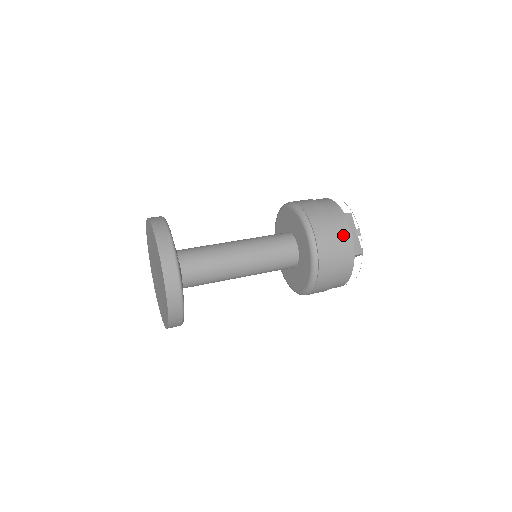
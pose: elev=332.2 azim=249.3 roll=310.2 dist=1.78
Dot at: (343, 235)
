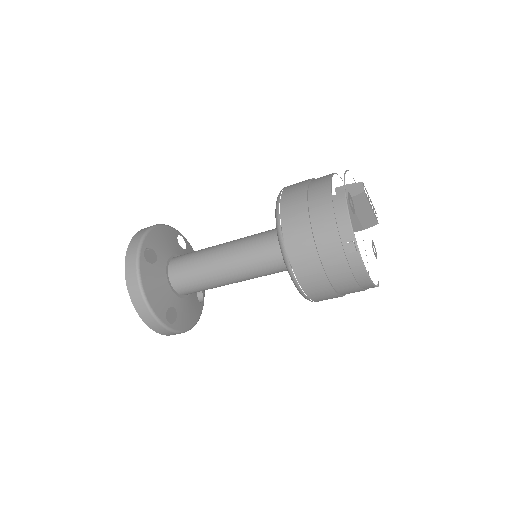
Dot at: occluded
